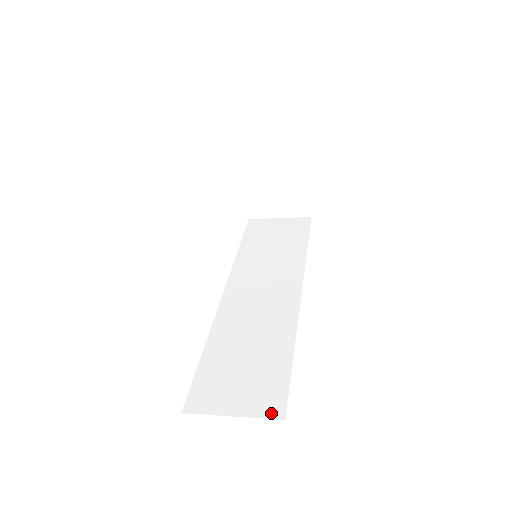
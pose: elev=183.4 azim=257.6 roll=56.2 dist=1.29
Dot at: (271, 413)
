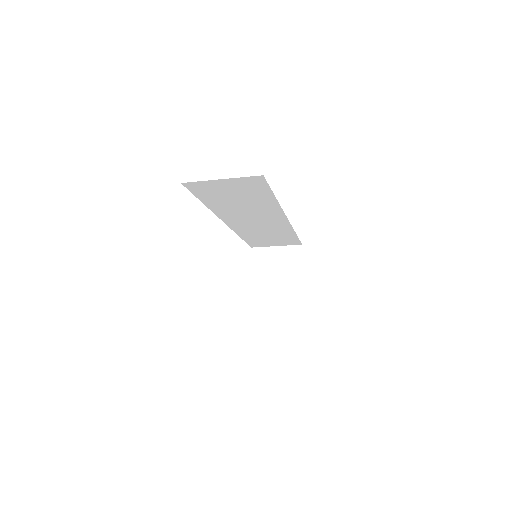
Dot at: occluded
